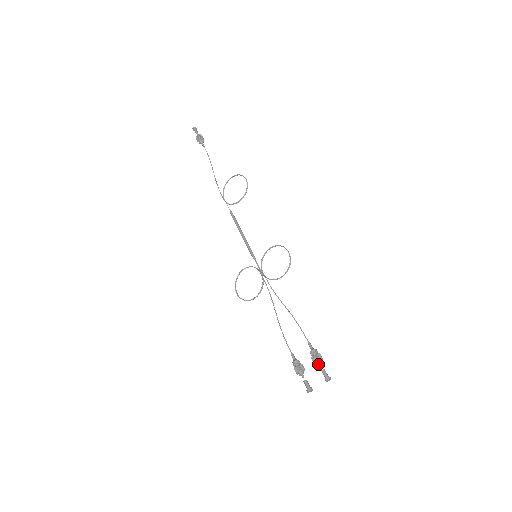
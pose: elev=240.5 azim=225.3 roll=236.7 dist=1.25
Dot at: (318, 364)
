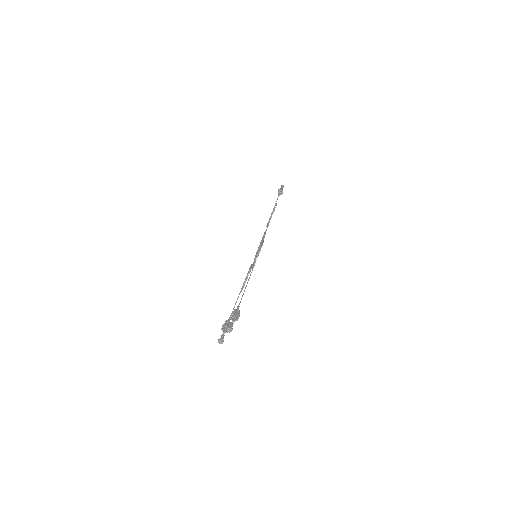
Dot at: (234, 320)
